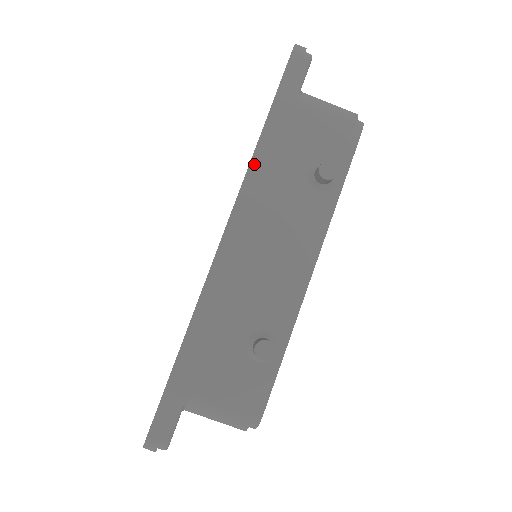
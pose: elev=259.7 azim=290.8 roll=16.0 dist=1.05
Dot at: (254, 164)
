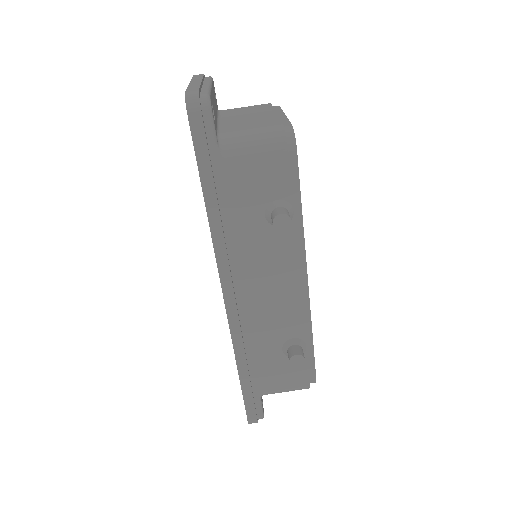
Dot at: (216, 237)
